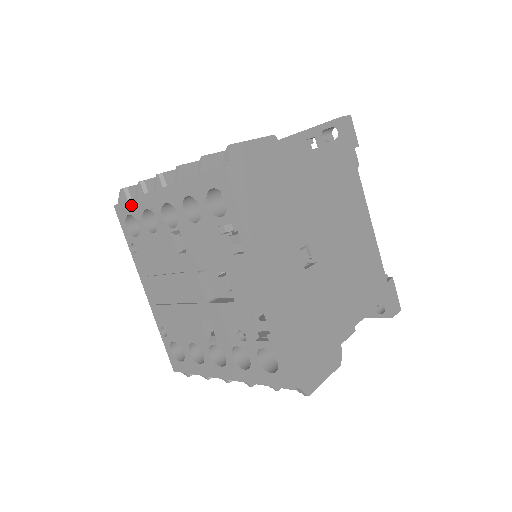
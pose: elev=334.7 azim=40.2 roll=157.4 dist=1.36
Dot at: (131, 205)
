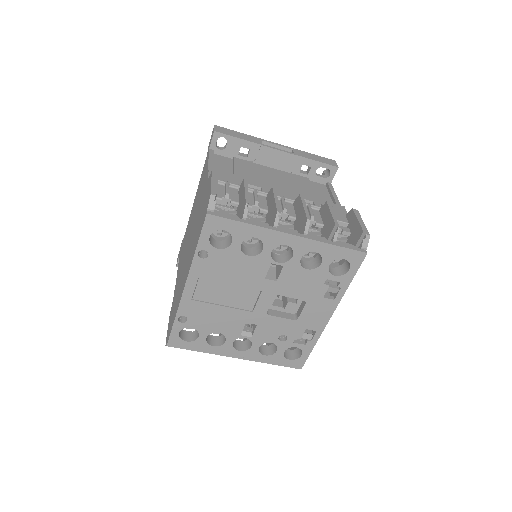
Dot at: (237, 226)
